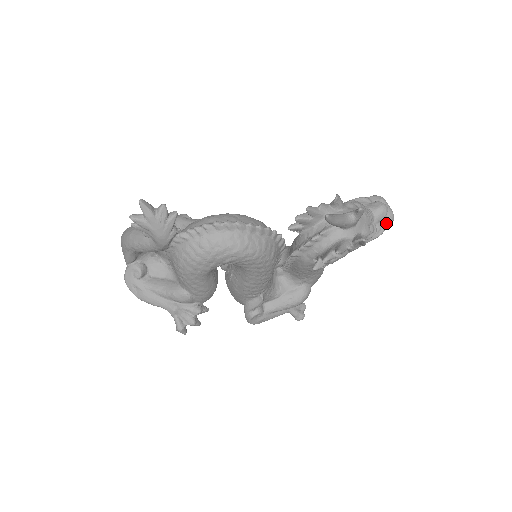
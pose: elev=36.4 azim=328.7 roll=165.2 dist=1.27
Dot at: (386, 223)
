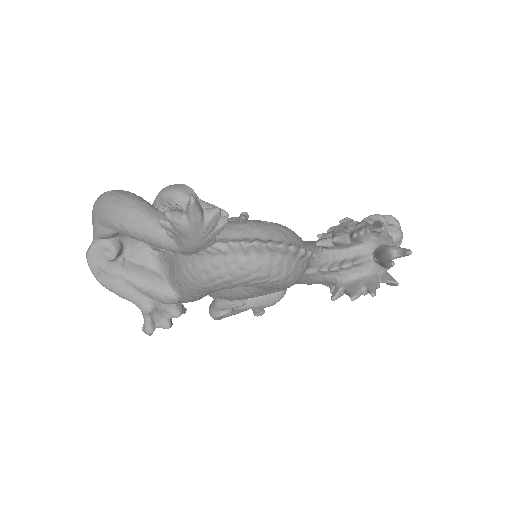
Dot at: occluded
